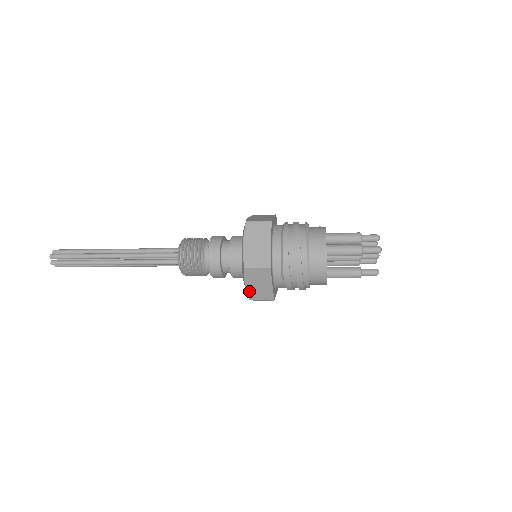
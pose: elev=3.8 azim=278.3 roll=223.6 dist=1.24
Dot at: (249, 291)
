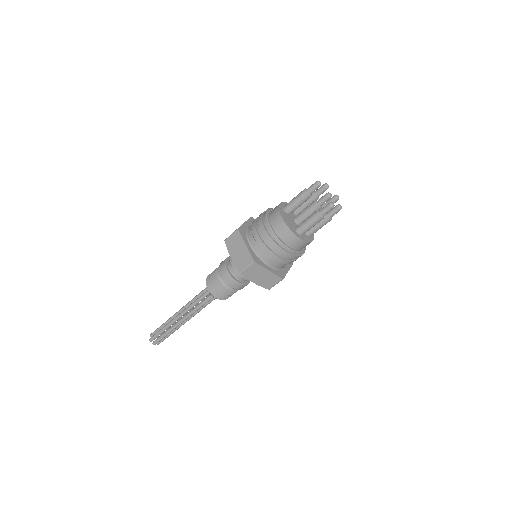
Dot at: (236, 263)
